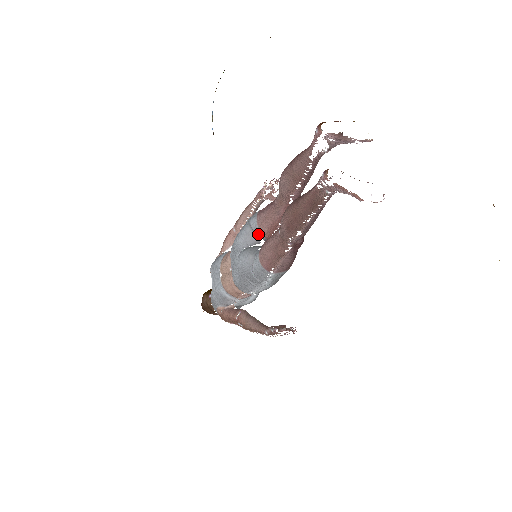
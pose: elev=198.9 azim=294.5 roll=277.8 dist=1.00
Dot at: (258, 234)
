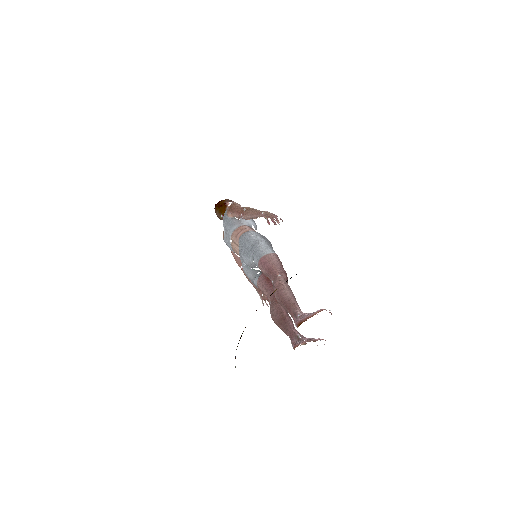
Dot at: (258, 267)
